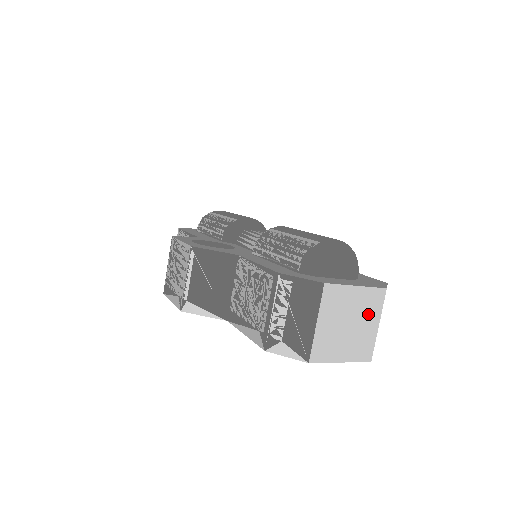
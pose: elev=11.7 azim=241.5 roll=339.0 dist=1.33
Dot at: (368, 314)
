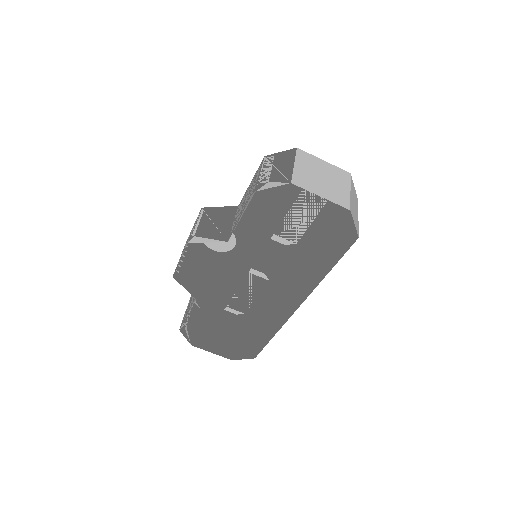
Dot at: (338, 180)
